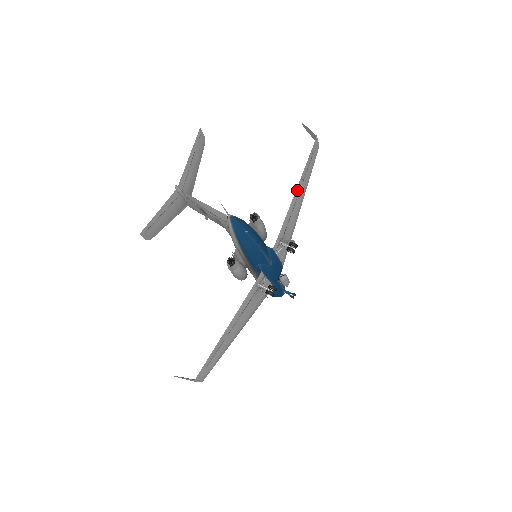
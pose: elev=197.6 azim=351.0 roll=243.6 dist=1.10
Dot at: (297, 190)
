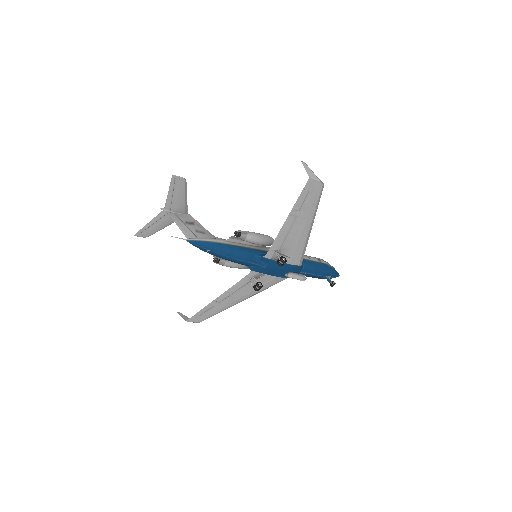
Dot at: (290, 218)
